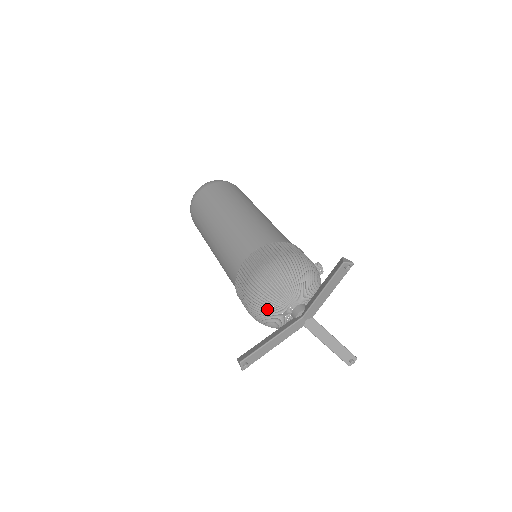
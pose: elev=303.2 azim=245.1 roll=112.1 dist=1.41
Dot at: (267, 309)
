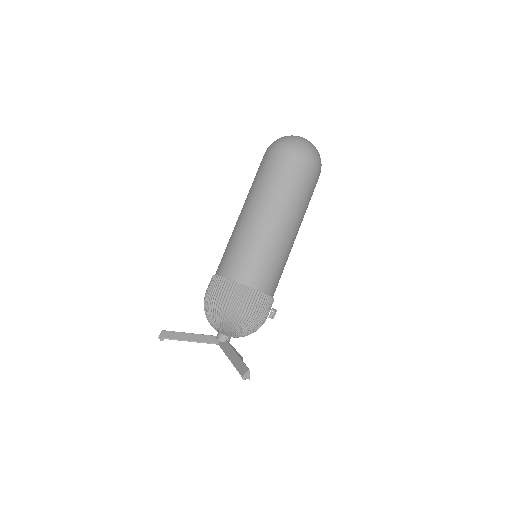
Dot at: (207, 318)
